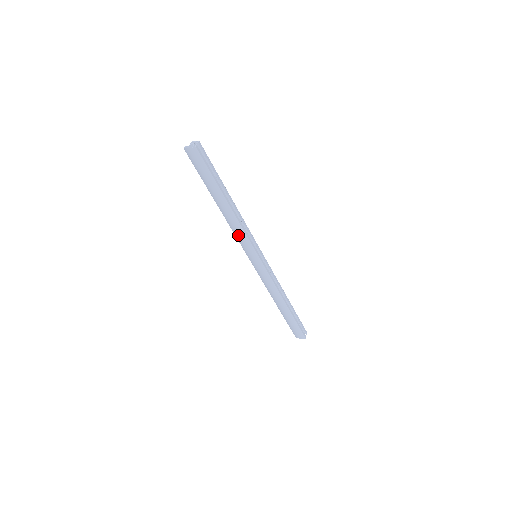
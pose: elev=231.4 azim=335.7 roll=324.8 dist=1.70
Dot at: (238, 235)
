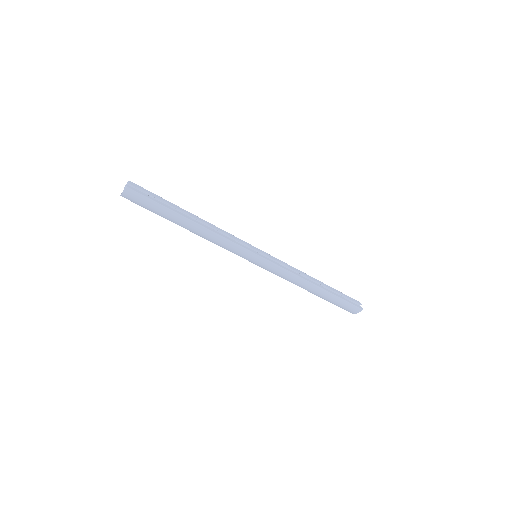
Dot at: (224, 246)
